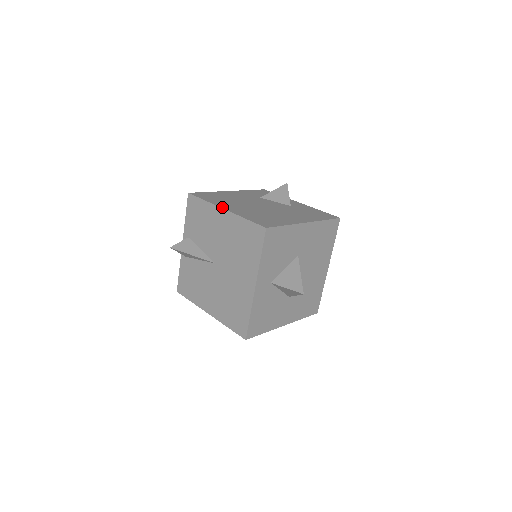
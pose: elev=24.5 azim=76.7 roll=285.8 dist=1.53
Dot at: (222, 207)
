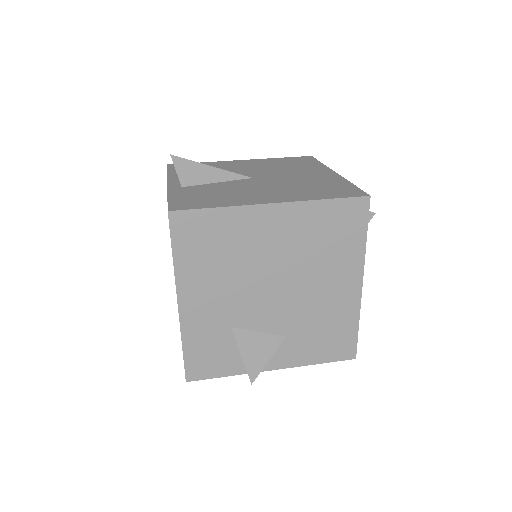
Dot at: occluded
